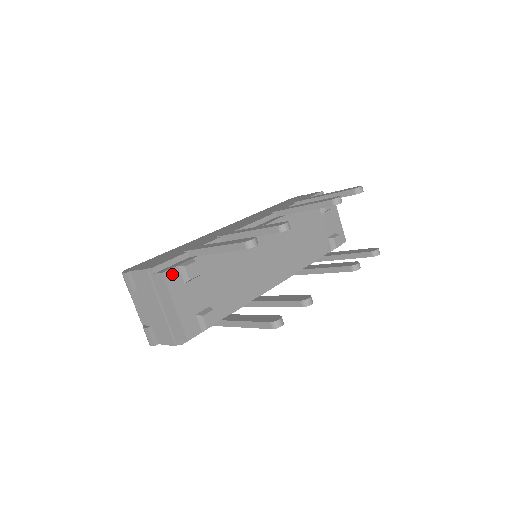
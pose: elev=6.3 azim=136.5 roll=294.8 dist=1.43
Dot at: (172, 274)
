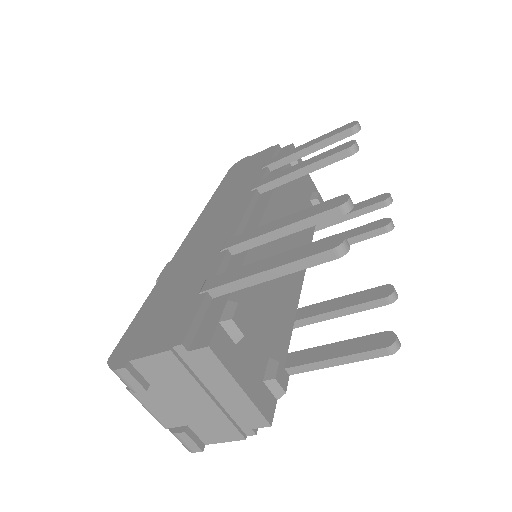
Dot at: (218, 340)
